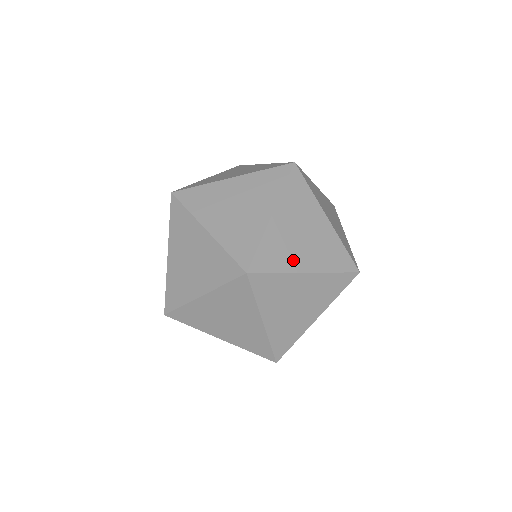
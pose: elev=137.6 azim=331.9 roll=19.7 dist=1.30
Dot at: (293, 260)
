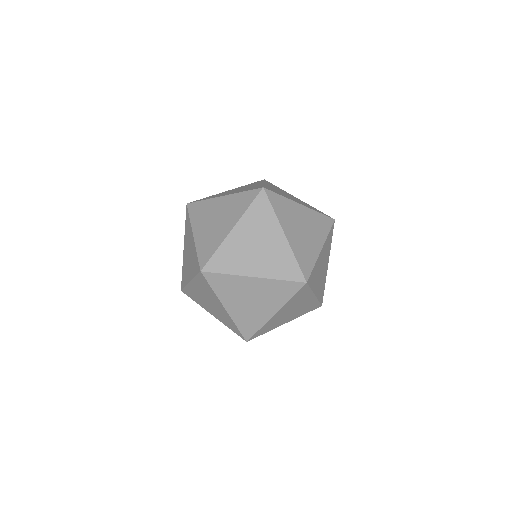
Dot at: occluded
